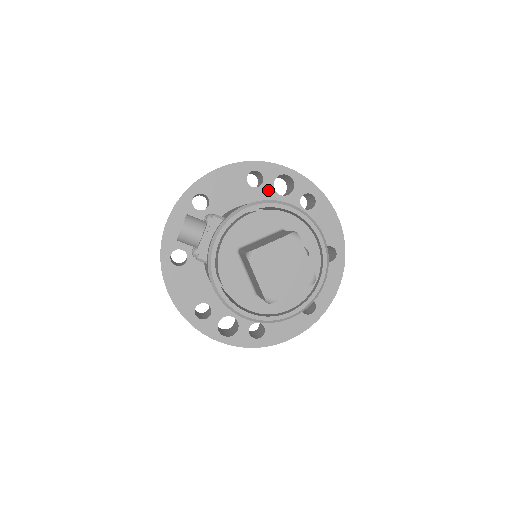
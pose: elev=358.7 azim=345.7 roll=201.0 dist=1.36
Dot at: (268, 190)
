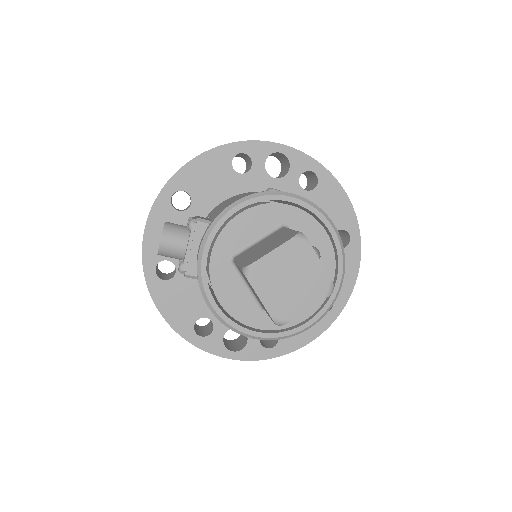
Dot at: (259, 174)
